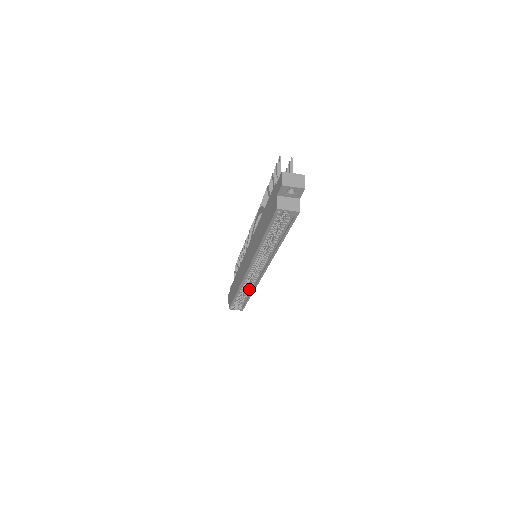
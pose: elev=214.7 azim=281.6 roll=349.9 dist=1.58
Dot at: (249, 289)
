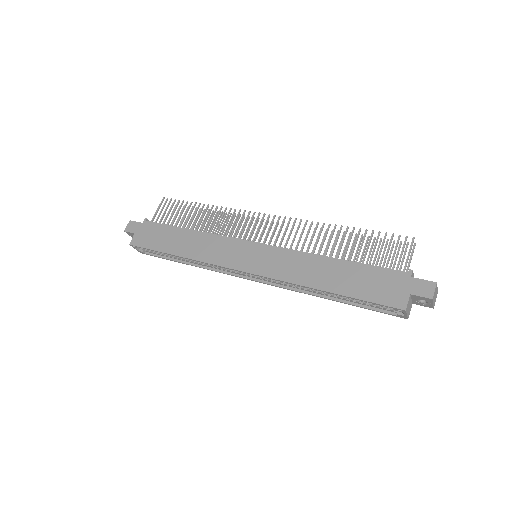
Dot at: (197, 262)
